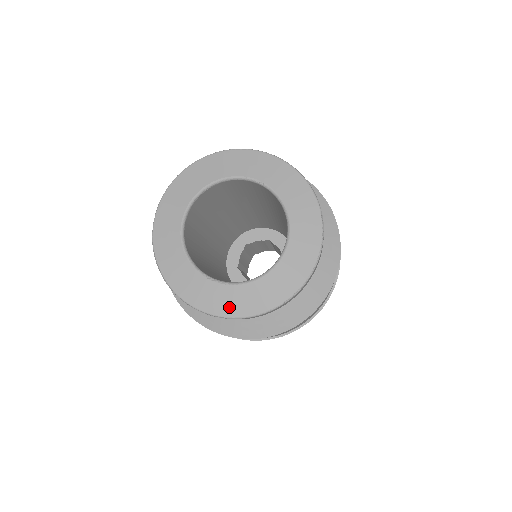
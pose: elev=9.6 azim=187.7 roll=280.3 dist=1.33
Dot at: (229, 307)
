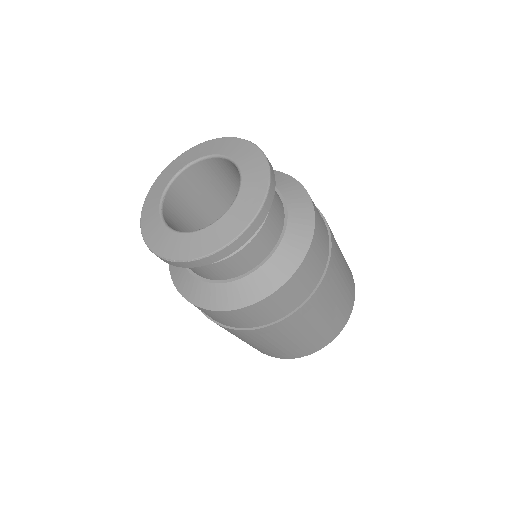
Dot at: (238, 224)
